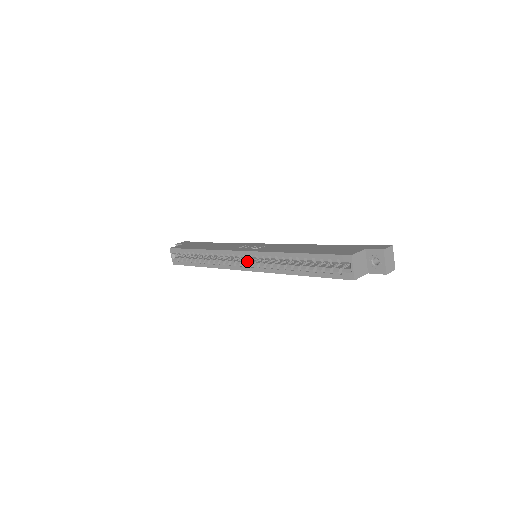
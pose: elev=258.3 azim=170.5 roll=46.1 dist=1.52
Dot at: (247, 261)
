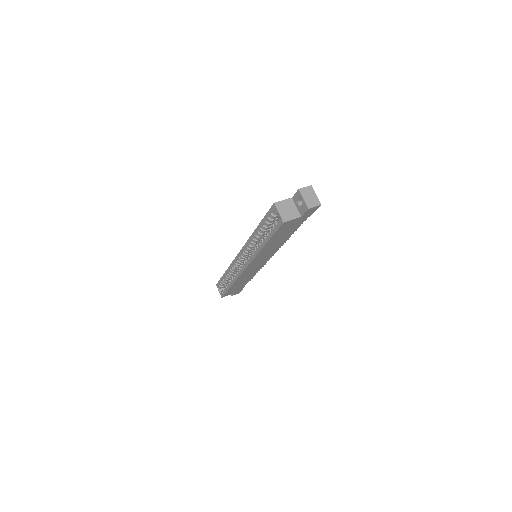
Dot at: occluded
